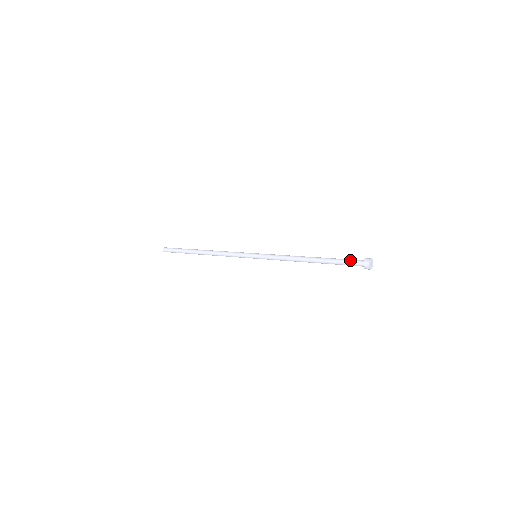
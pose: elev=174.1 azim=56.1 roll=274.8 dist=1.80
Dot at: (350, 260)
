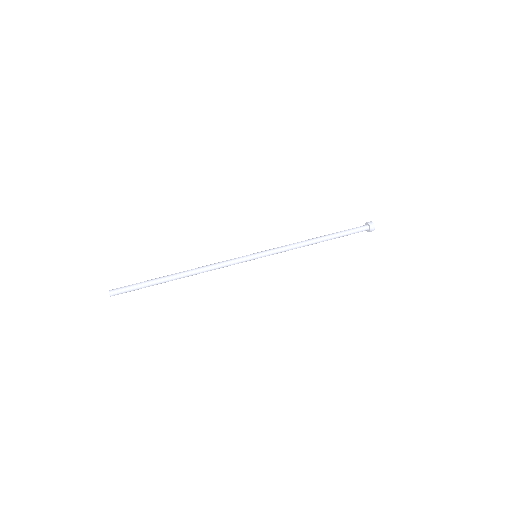
Dot at: (356, 229)
